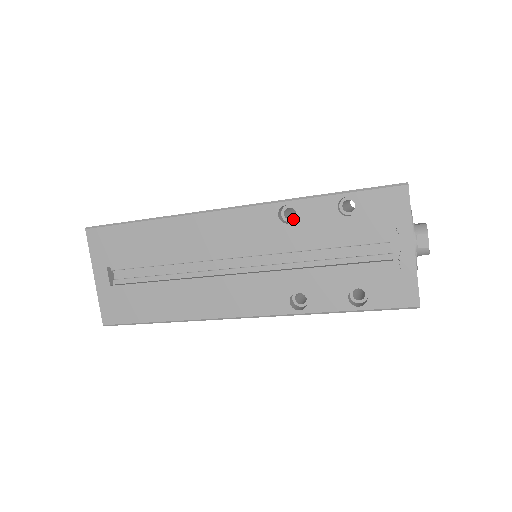
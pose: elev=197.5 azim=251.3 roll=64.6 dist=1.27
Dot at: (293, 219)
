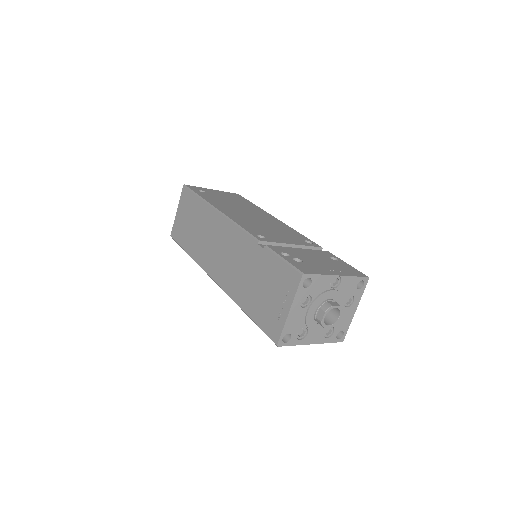
Dot at: occluded
